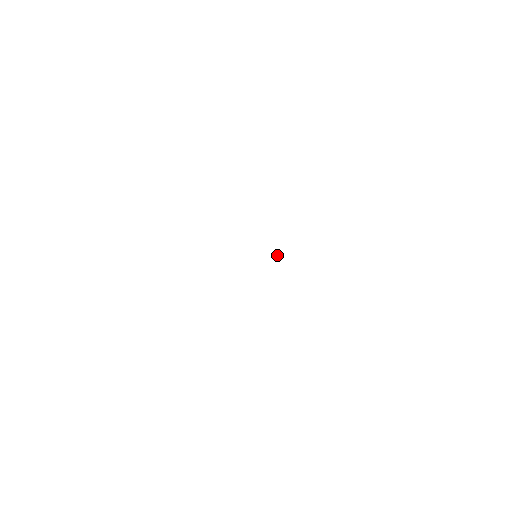
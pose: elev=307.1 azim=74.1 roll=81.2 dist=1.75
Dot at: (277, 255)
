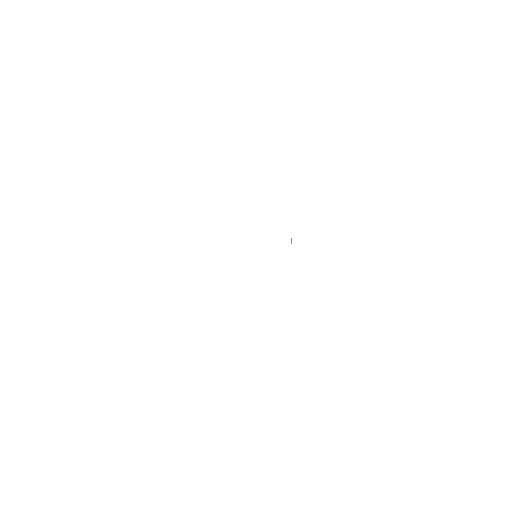
Dot at: occluded
